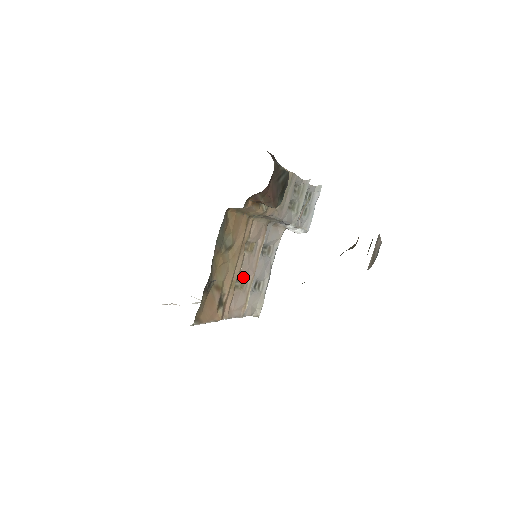
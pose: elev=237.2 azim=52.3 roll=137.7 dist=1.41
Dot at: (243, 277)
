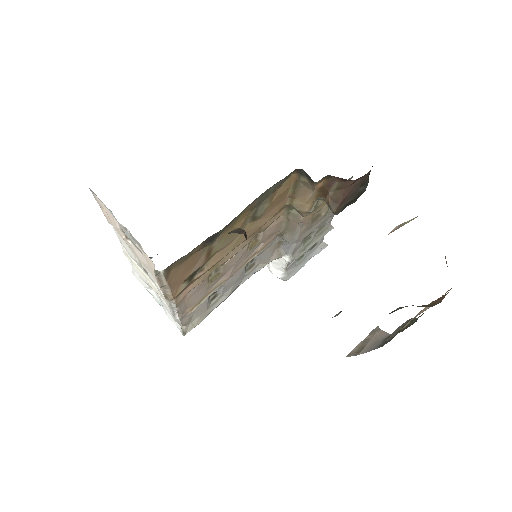
Dot at: (223, 270)
